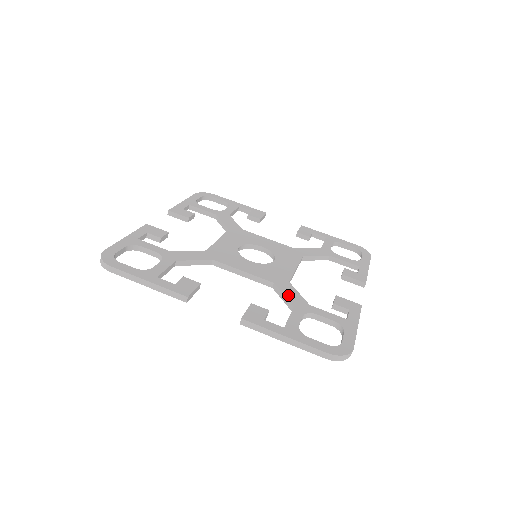
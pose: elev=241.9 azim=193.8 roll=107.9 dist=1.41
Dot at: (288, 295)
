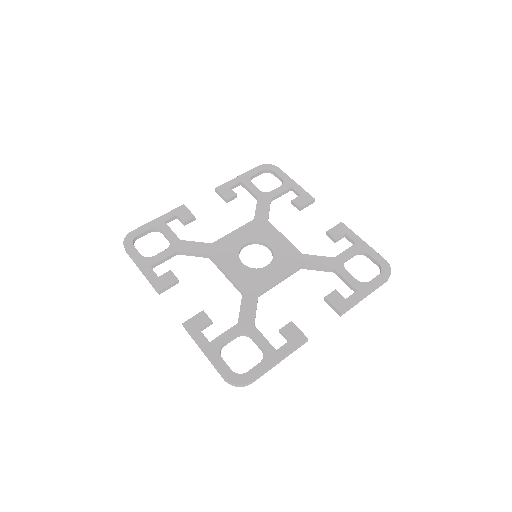
Dot at: (320, 265)
